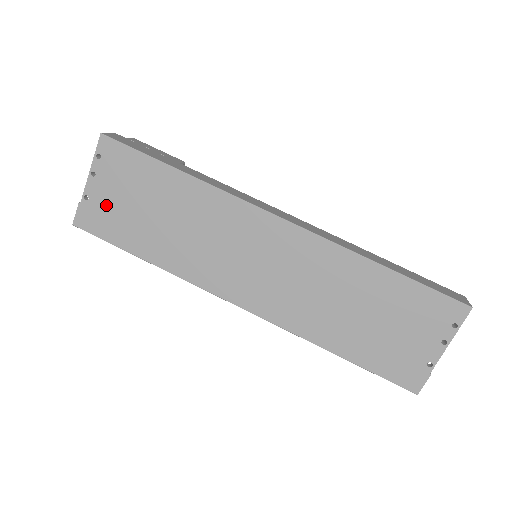
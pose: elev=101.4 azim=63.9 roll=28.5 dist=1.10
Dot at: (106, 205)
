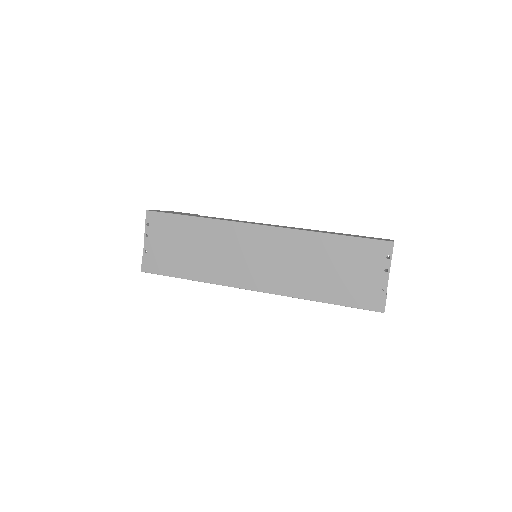
Dot at: (158, 252)
